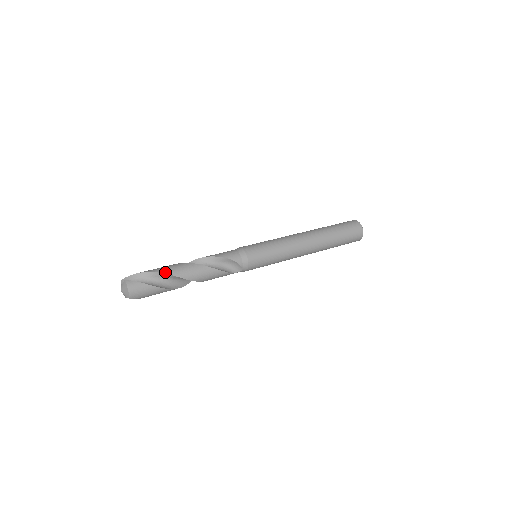
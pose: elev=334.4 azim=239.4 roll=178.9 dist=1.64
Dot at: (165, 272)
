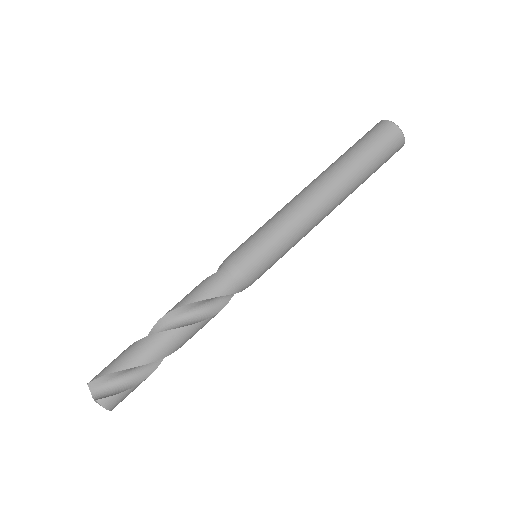
Dot at: (144, 362)
